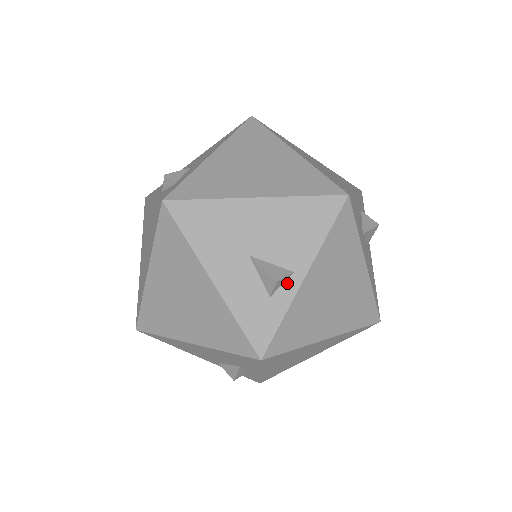
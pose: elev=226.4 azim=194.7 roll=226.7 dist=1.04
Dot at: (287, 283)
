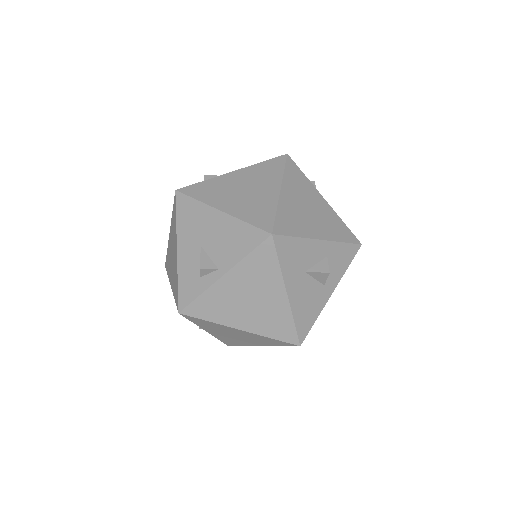
Dot at: (212, 274)
